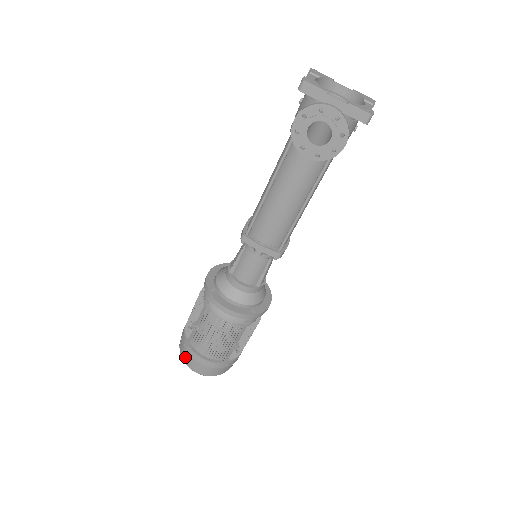
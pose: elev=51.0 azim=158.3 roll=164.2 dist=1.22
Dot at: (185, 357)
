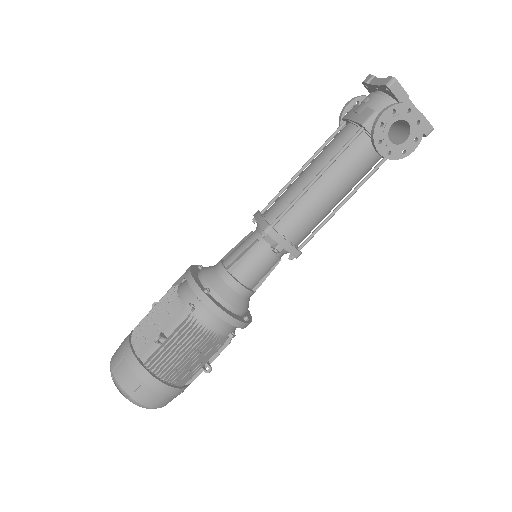
Dot at: (129, 383)
